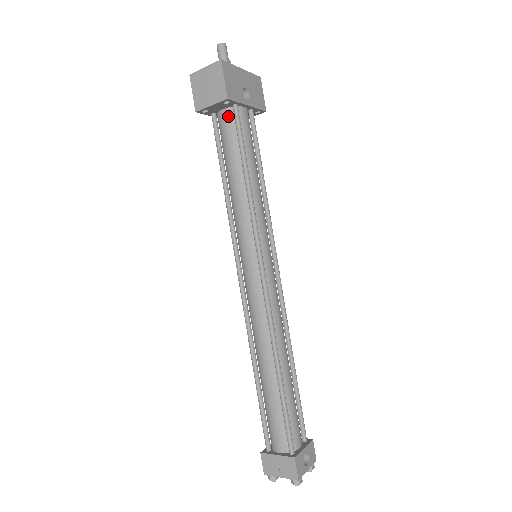
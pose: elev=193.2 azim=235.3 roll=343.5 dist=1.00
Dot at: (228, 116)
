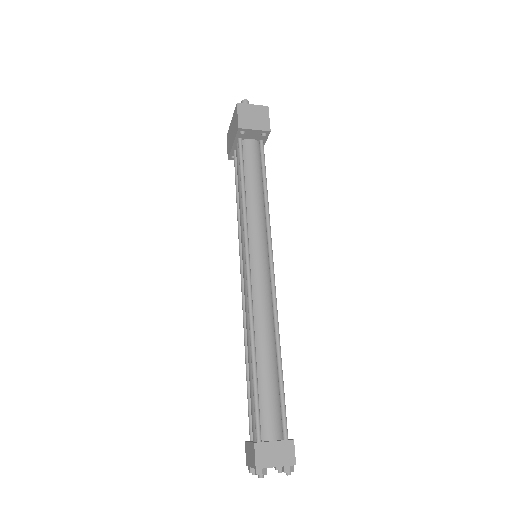
Dot at: (255, 145)
